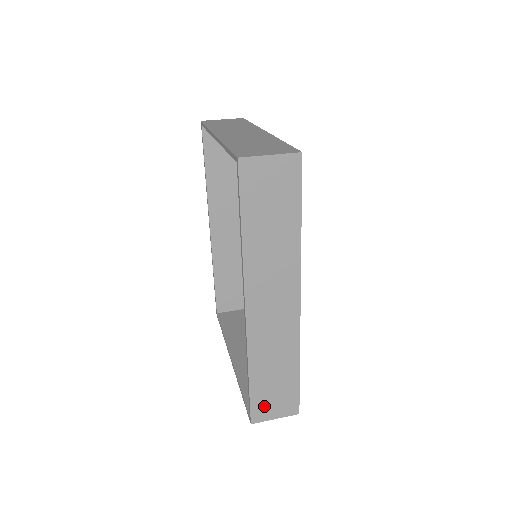
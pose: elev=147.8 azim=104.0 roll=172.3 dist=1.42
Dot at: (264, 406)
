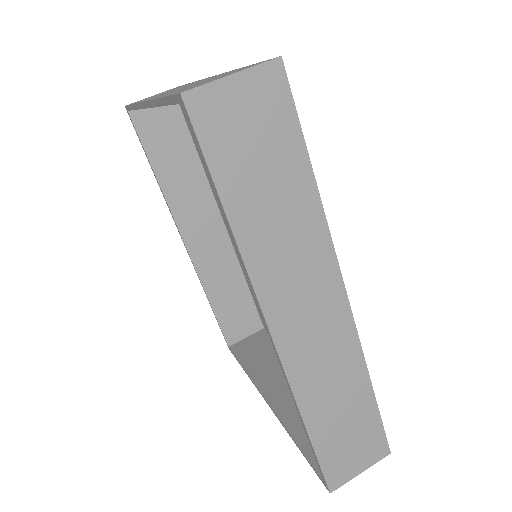
Dot at: (340, 462)
